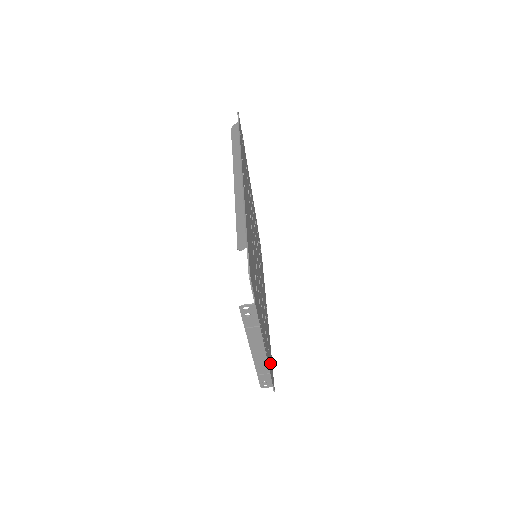
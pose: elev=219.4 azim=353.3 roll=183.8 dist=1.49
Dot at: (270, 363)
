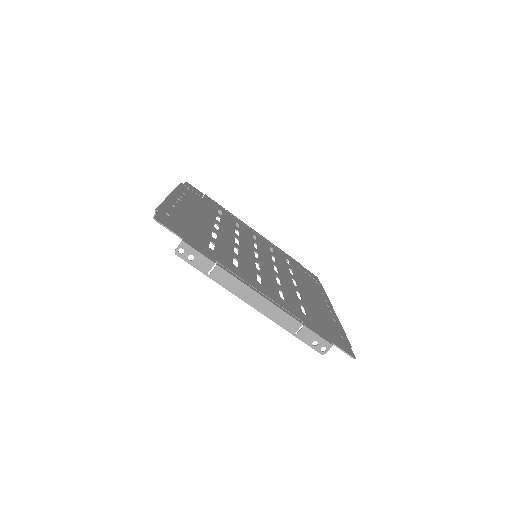
Dot at: (319, 328)
